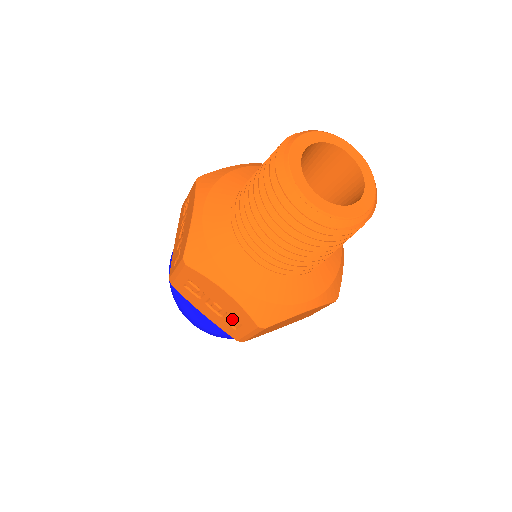
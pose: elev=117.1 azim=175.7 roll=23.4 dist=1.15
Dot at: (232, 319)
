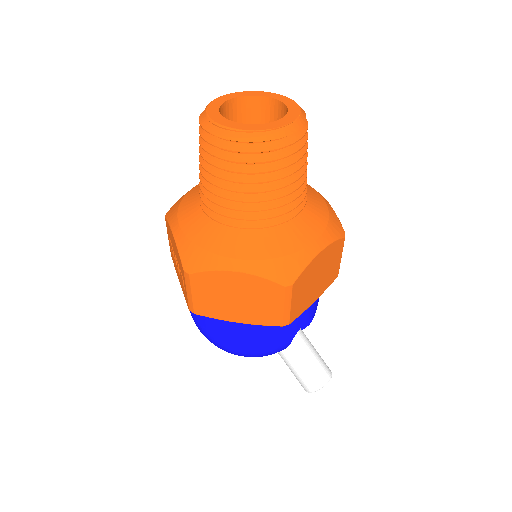
Dot at: (181, 274)
